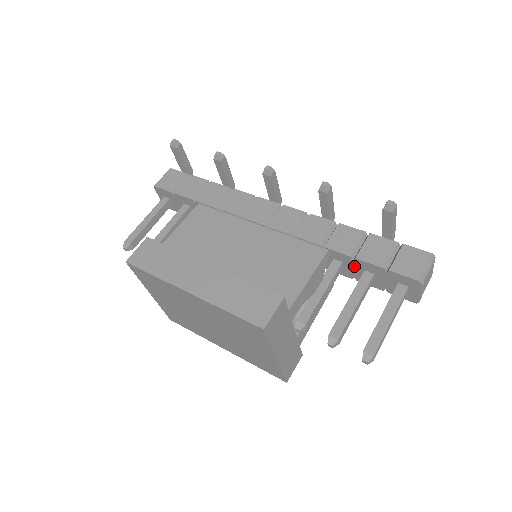
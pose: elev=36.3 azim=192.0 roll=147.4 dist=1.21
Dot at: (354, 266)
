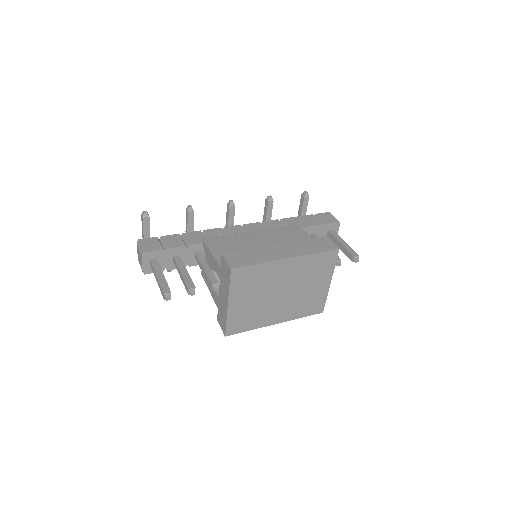
Dot at: occluded
